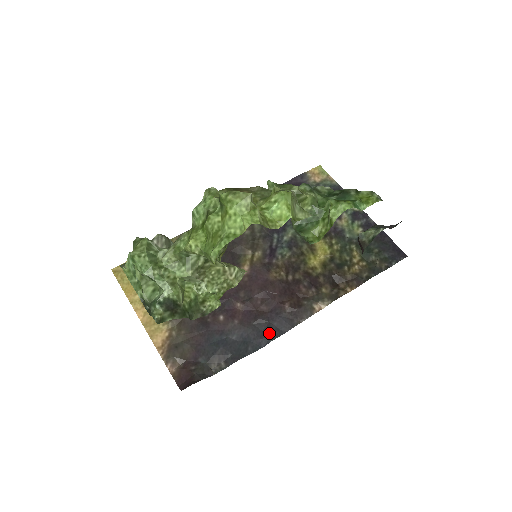
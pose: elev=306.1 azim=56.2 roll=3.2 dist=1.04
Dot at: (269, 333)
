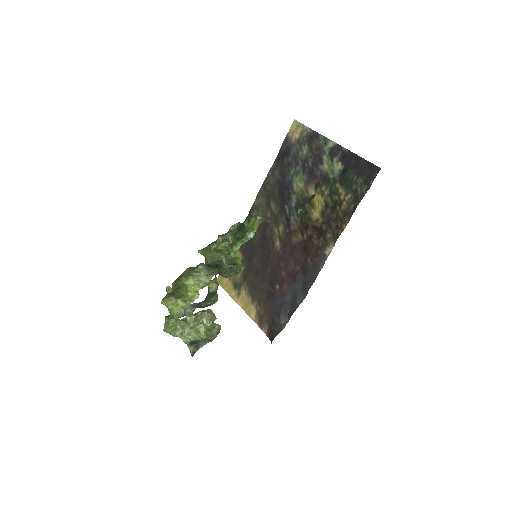
Dot at: (306, 285)
